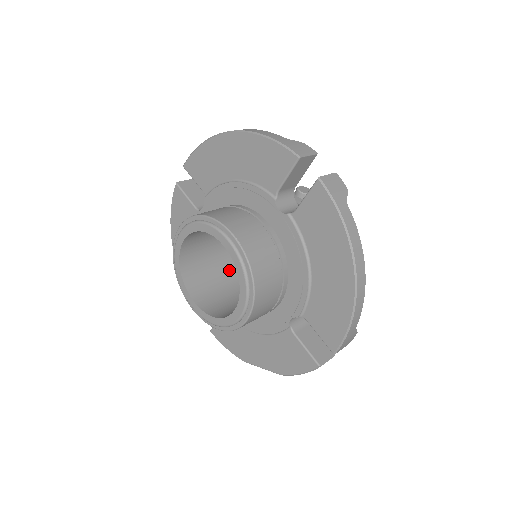
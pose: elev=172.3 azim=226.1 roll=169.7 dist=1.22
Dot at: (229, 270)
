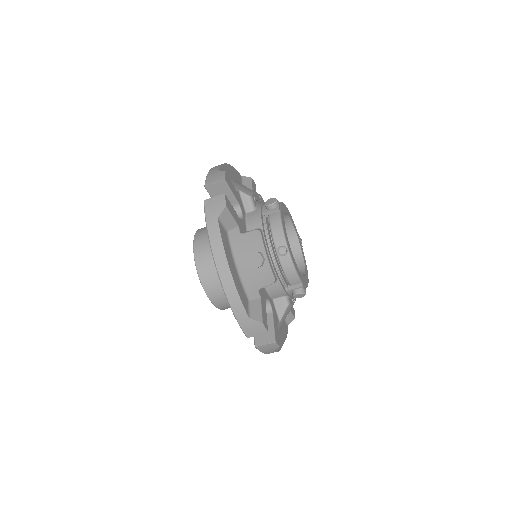
Dot at: occluded
